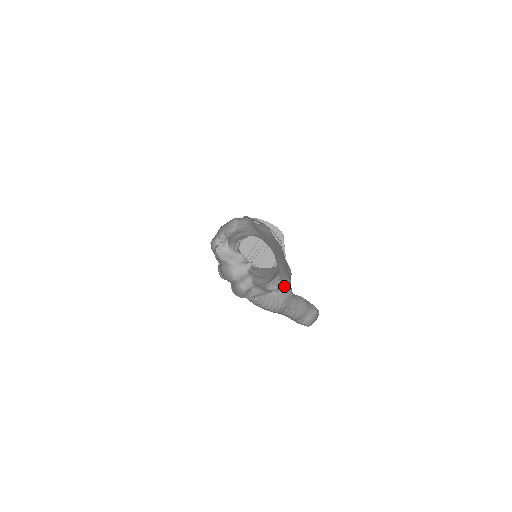
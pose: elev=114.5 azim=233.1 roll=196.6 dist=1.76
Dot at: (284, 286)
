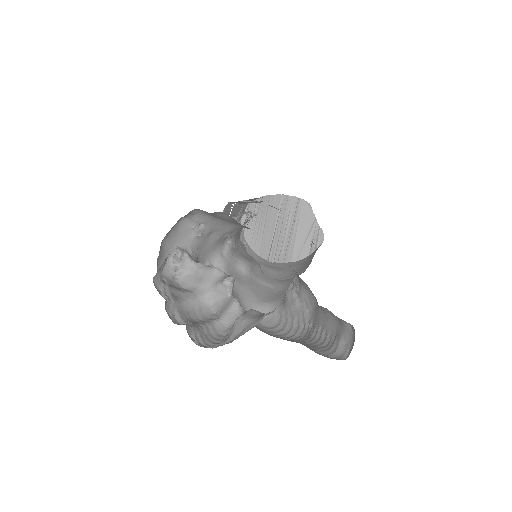
Dot at: (304, 290)
